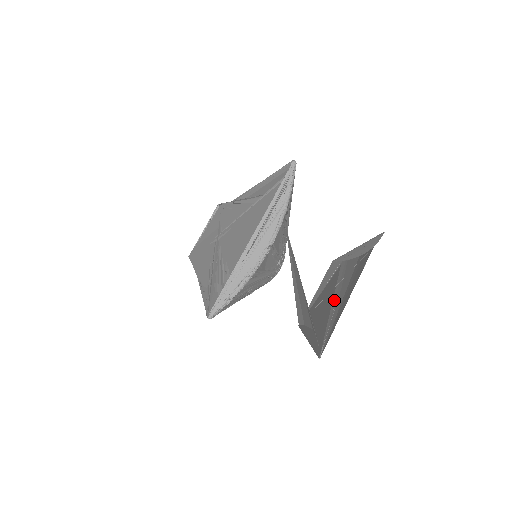
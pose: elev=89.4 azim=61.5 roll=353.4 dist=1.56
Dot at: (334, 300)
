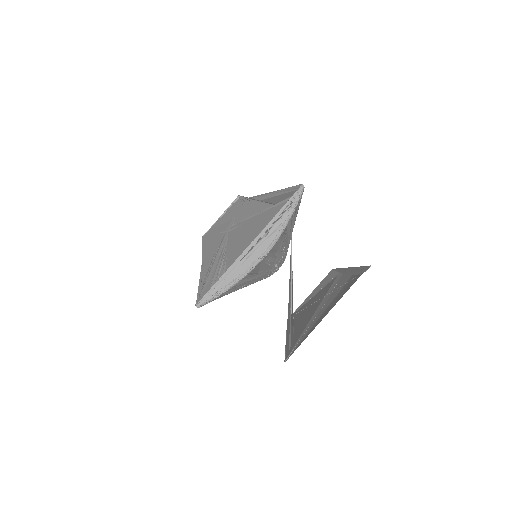
Dot at: (317, 310)
